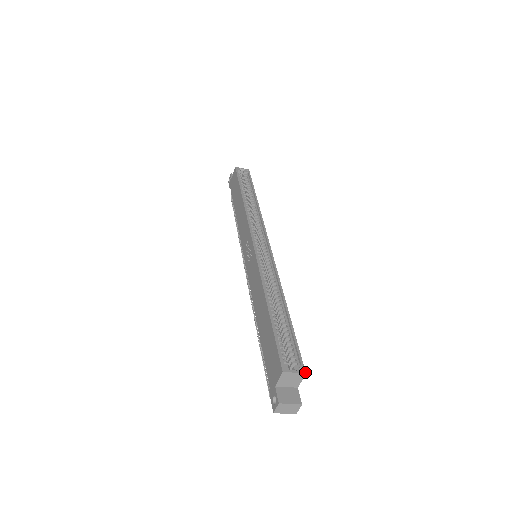
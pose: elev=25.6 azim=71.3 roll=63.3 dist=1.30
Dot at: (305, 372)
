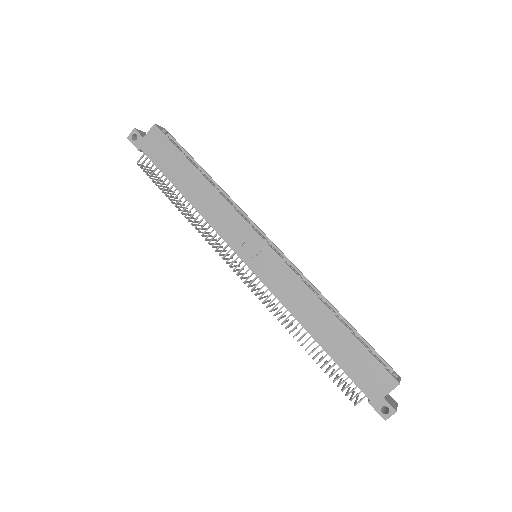
Dot at: (400, 377)
